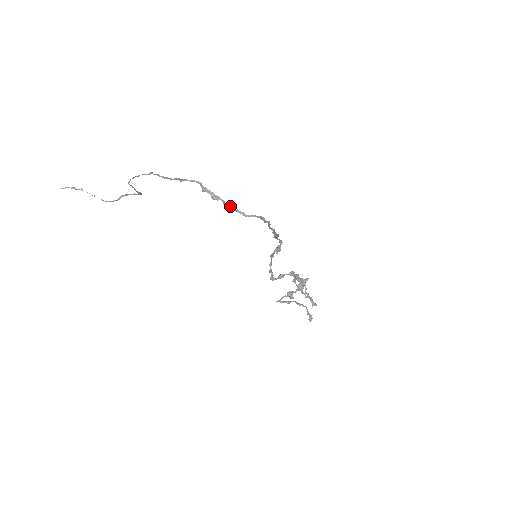
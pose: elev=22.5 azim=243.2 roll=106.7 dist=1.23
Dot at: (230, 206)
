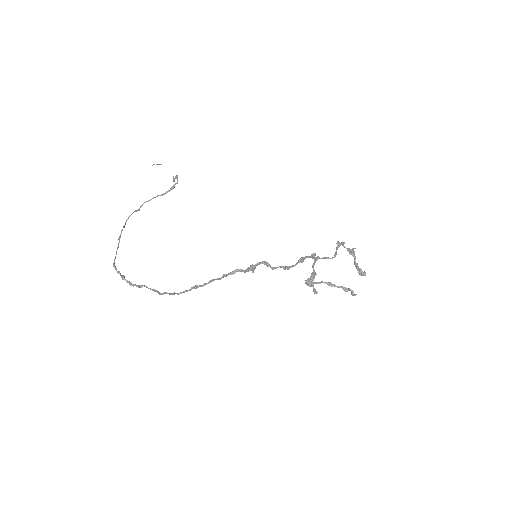
Dot at: (146, 287)
